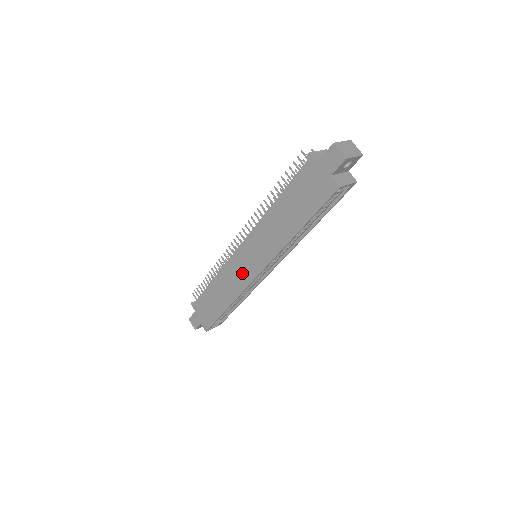
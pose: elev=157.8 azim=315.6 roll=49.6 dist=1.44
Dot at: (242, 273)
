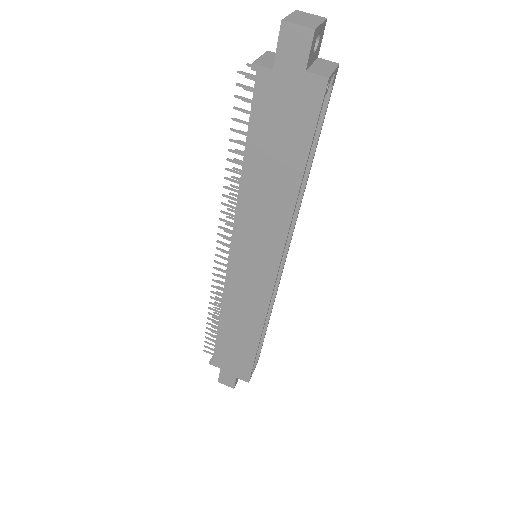
Dot at: (253, 288)
